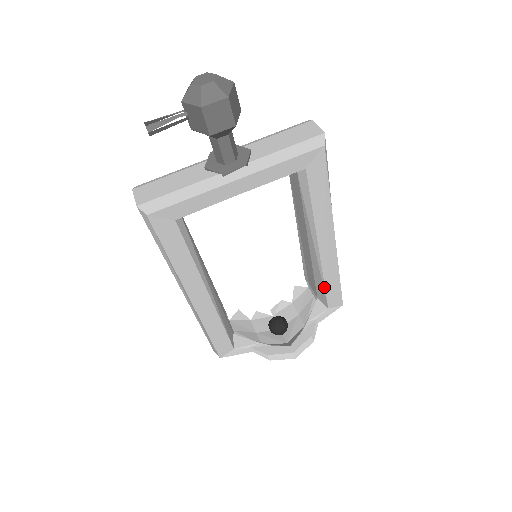
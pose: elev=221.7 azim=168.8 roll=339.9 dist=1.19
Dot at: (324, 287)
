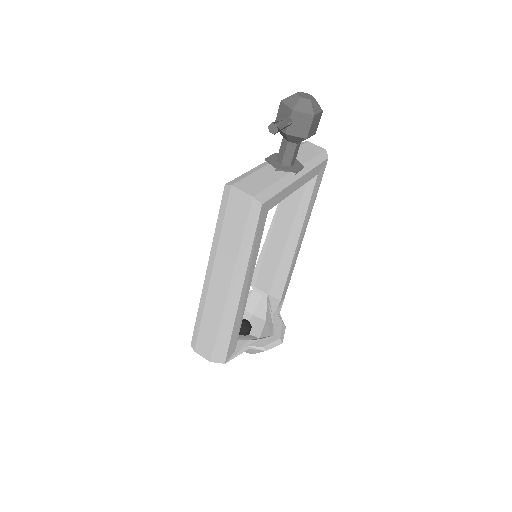
Dot at: (286, 280)
